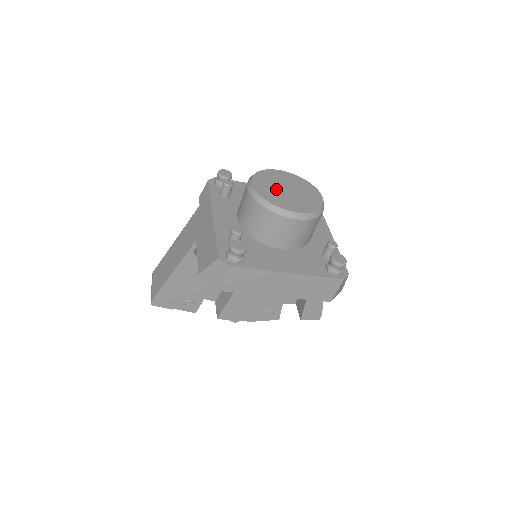
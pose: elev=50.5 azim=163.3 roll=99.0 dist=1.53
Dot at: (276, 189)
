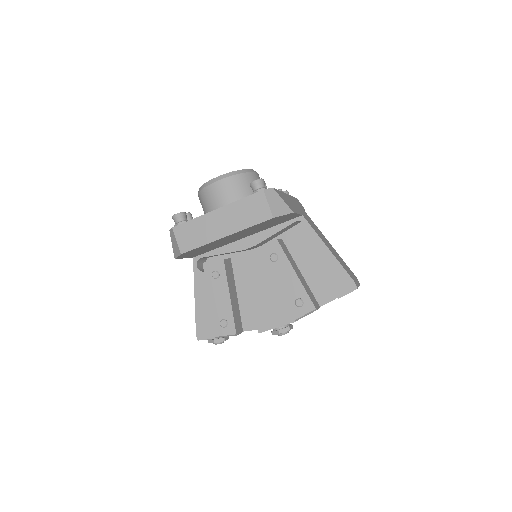
Dot at: occluded
